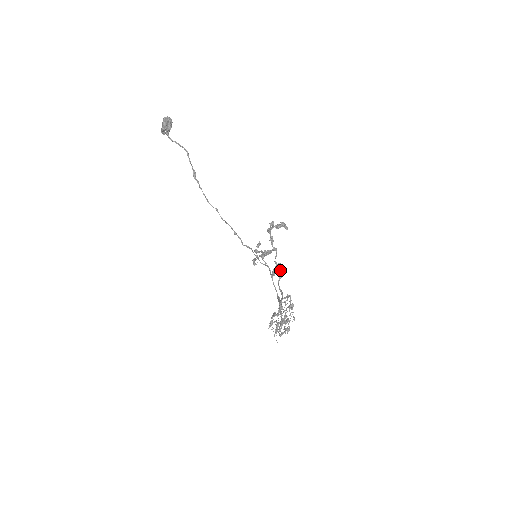
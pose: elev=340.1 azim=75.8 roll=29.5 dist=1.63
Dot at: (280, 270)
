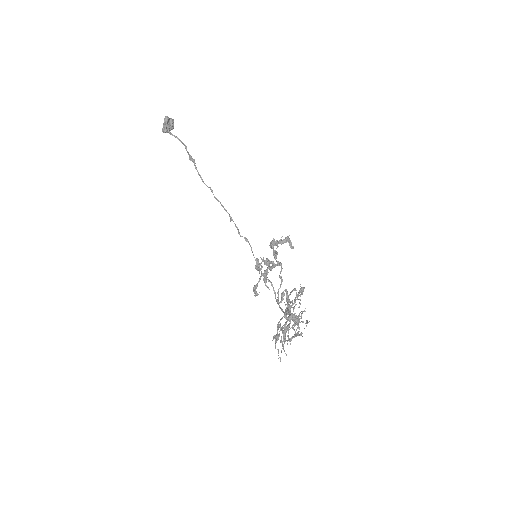
Dot at: occluded
